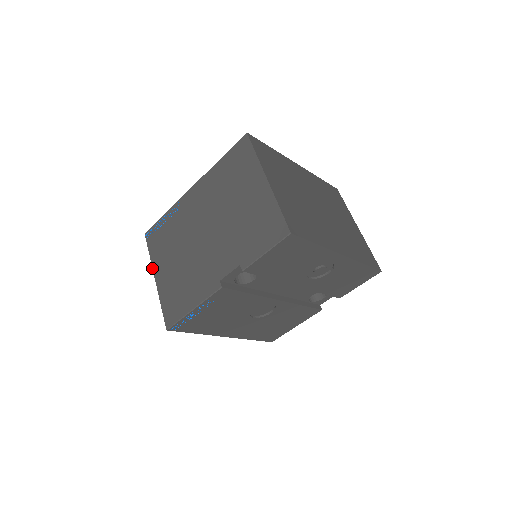
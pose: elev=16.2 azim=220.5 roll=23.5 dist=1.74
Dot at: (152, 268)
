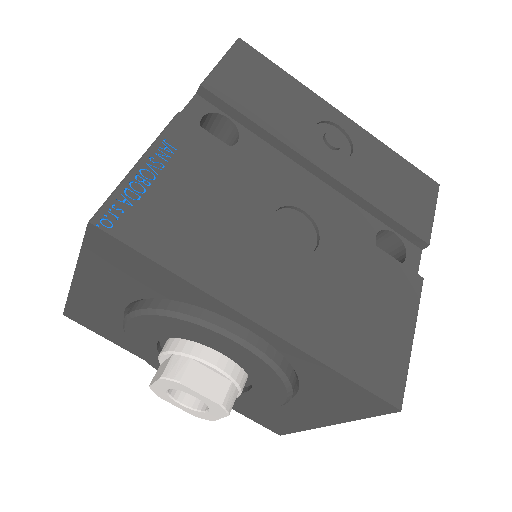
Dot at: occluded
